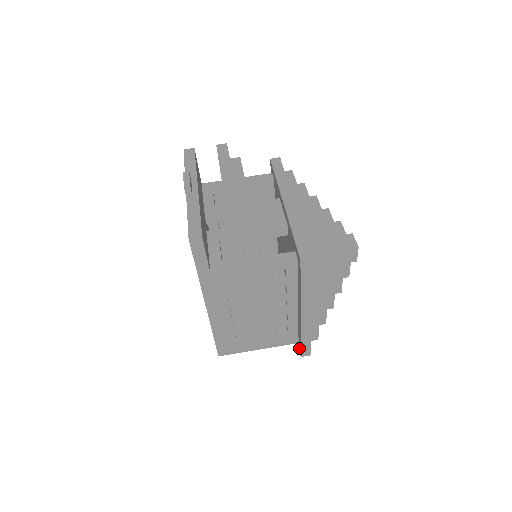
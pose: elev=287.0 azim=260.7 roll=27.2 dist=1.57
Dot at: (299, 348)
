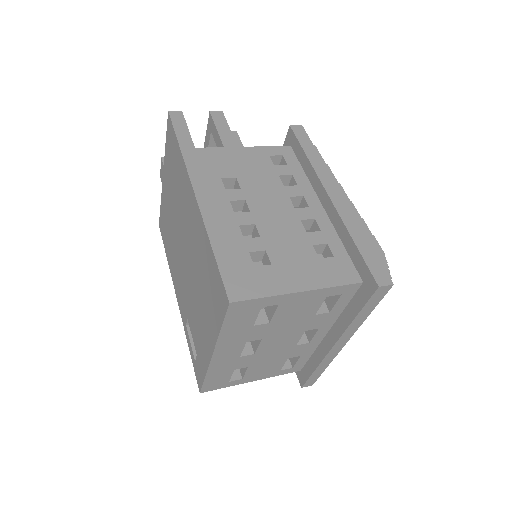
Dot at: (368, 283)
